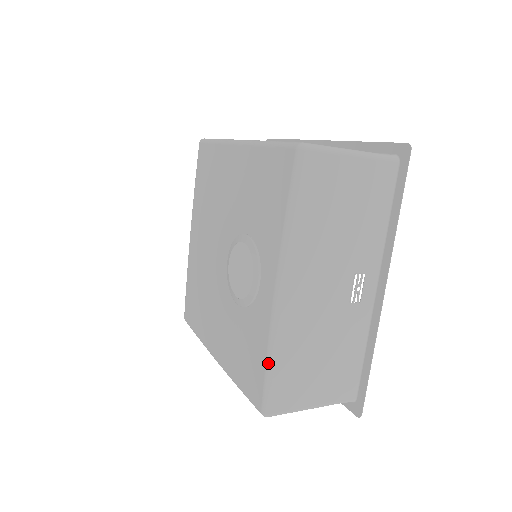
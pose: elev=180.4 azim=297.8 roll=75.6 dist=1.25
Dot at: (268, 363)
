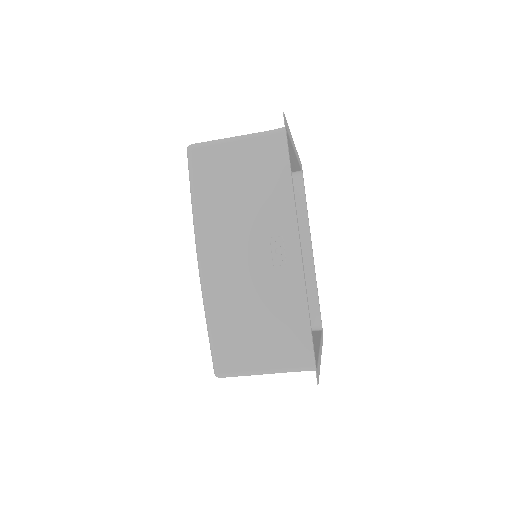
Dot at: (207, 326)
